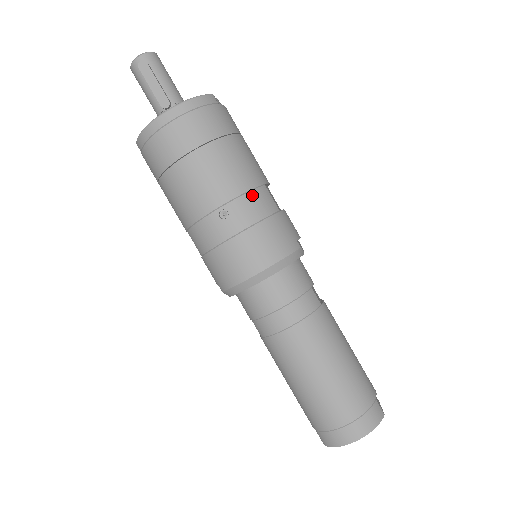
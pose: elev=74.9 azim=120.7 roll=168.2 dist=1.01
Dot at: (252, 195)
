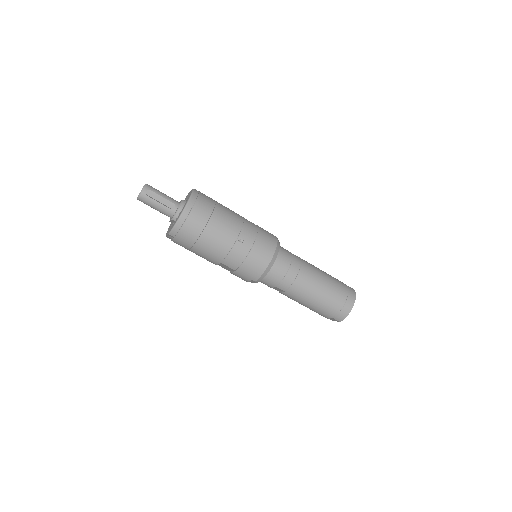
Dot at: (246, 225)
